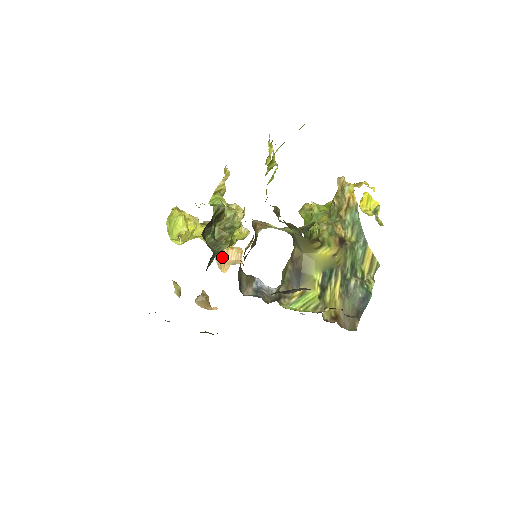
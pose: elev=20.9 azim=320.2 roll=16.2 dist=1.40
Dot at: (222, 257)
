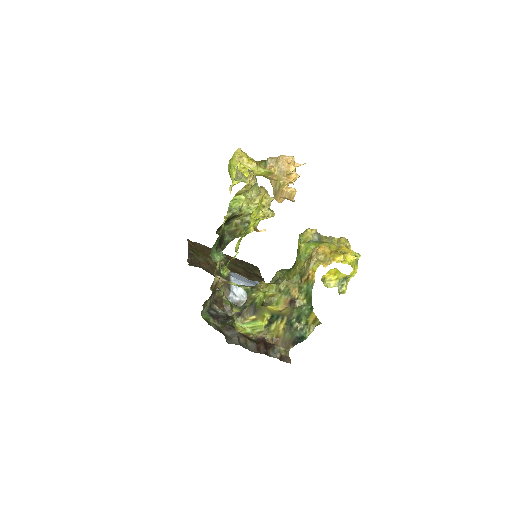
Dot at: (278, 193)
